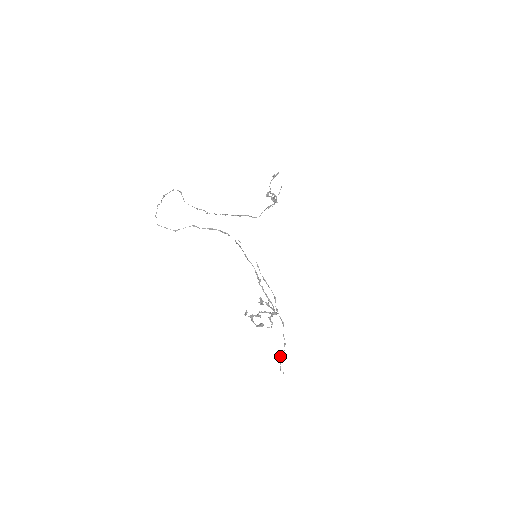
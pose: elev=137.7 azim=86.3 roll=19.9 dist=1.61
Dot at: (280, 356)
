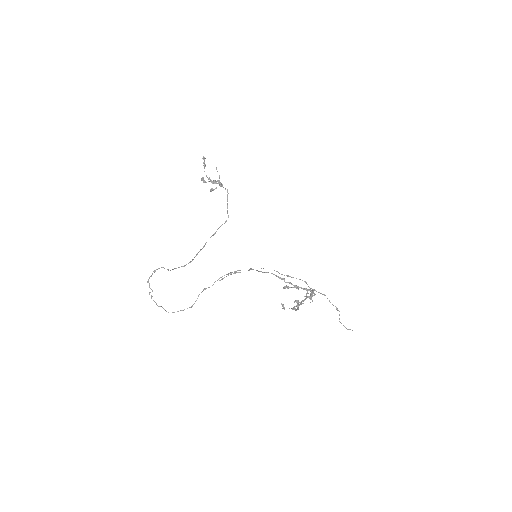
Dot at: (339, 319)
